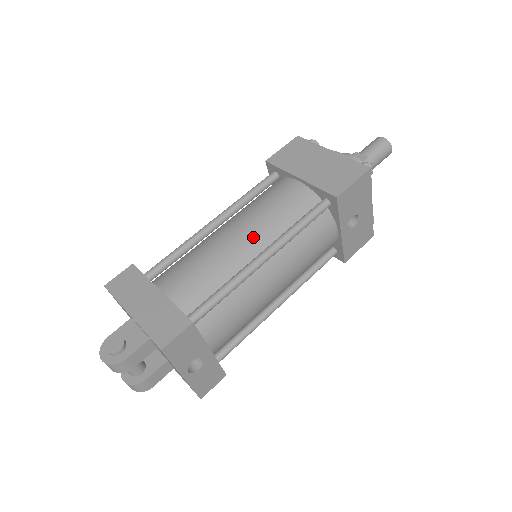
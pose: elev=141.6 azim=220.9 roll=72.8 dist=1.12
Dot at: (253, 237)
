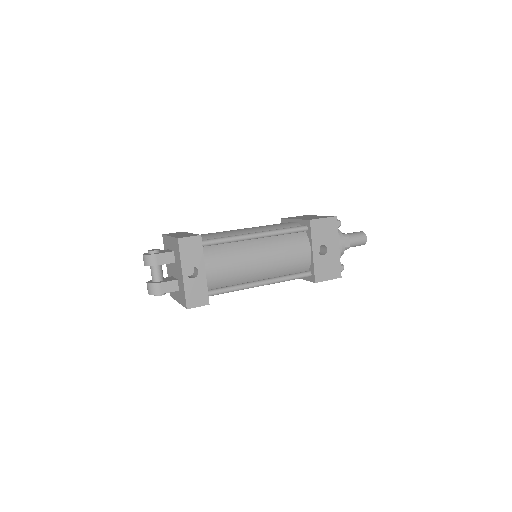
Dot at: (255, 230)
